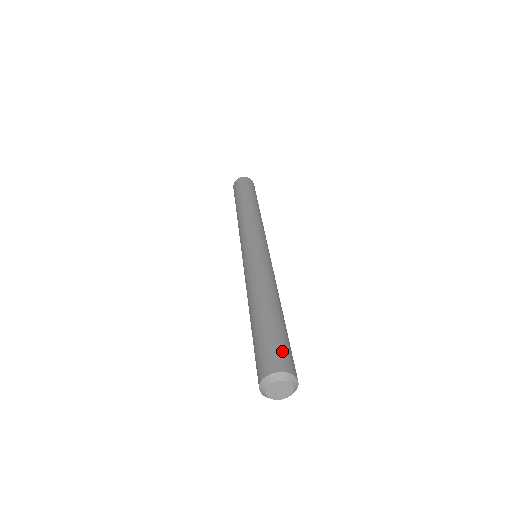
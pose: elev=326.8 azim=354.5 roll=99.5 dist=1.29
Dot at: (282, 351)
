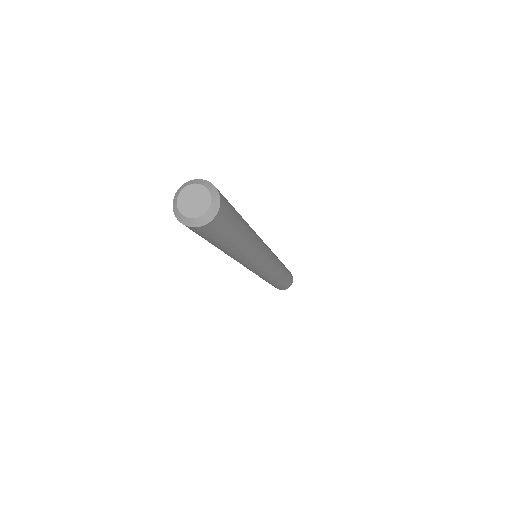
Dot at: (229, 205)
